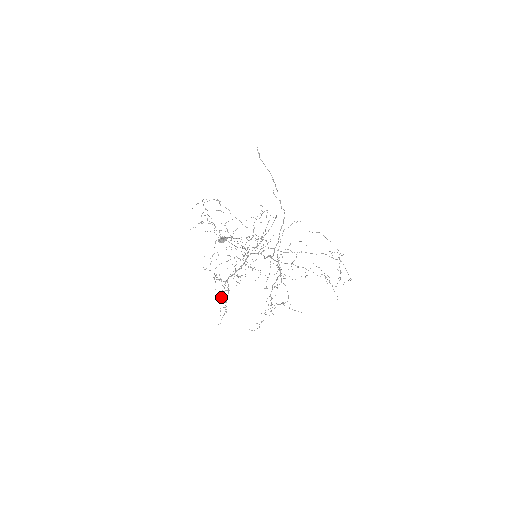
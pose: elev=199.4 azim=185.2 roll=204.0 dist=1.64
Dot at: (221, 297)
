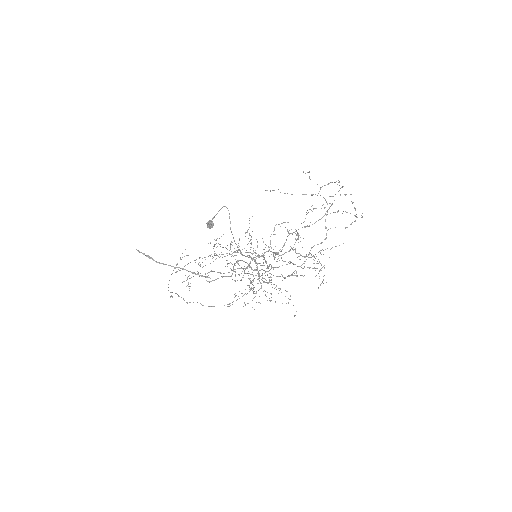
Dot at: occluded
